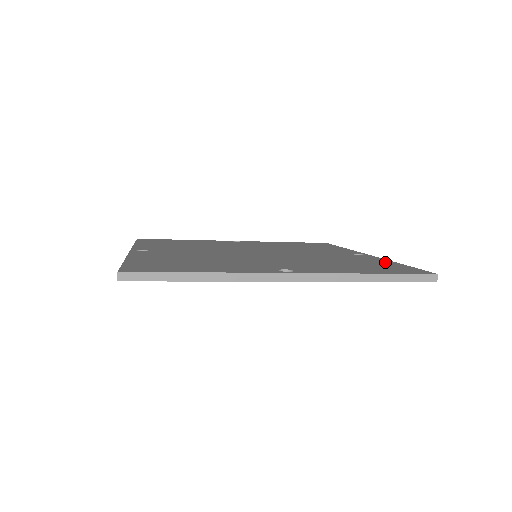
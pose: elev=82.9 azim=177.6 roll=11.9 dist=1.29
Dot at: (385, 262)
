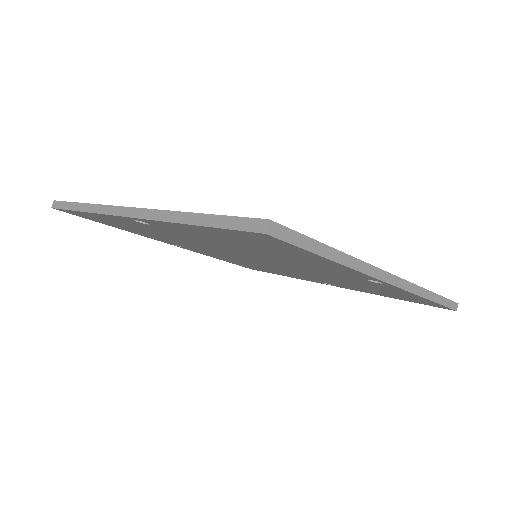
Dot at: occluded
